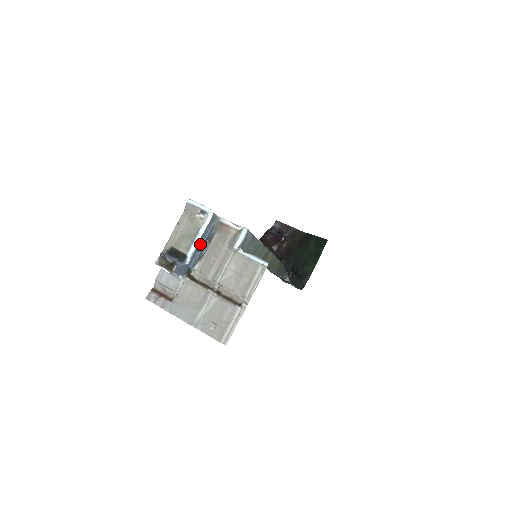
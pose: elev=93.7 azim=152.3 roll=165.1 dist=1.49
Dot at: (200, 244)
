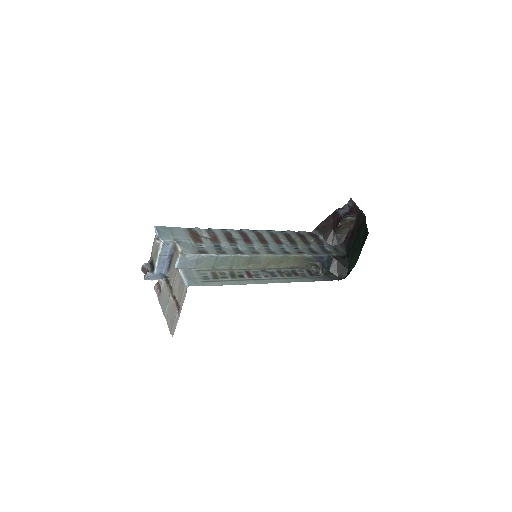
Dot at: (164, 260)
